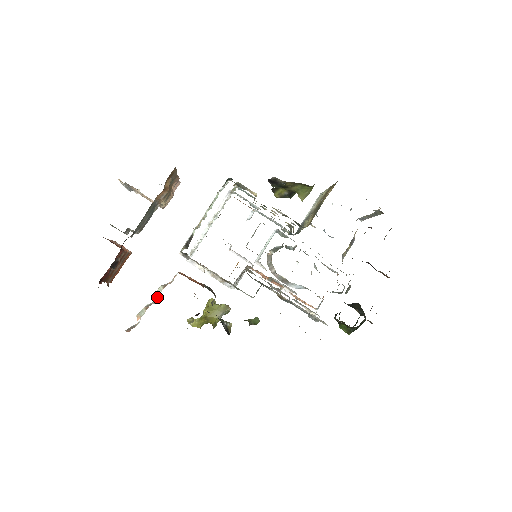
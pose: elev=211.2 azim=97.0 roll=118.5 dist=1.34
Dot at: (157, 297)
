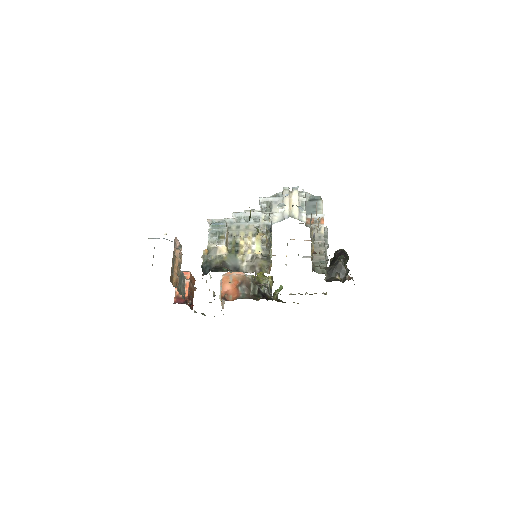
Dot at: occluded
